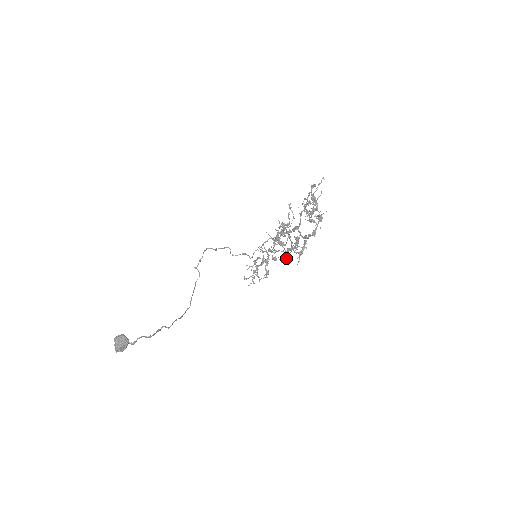
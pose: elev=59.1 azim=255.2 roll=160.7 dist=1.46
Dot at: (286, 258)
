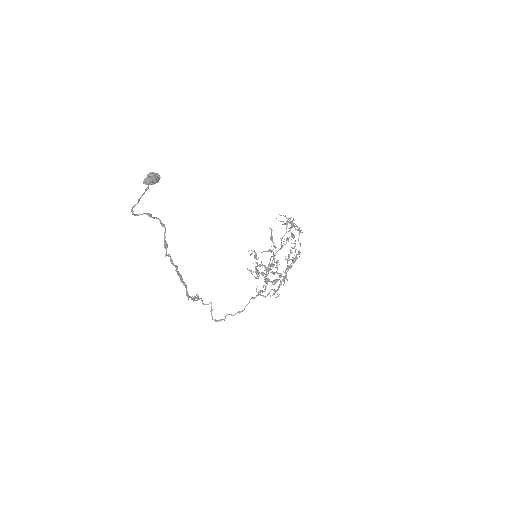
Dot at: (281, 221)
